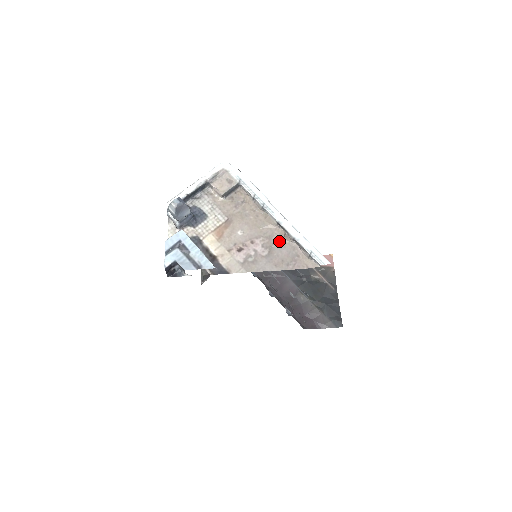
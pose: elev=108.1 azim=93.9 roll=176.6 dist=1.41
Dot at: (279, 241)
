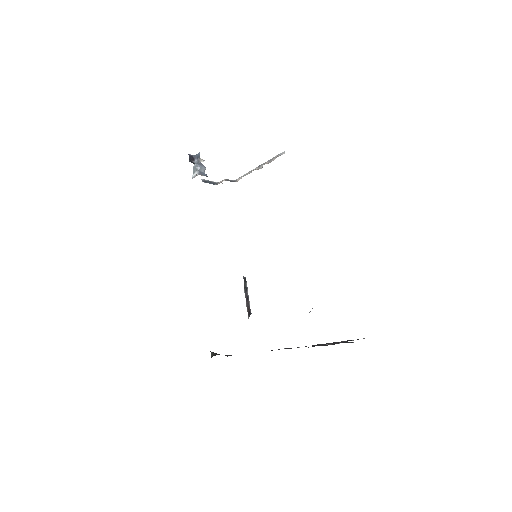
Dot at: occluded
